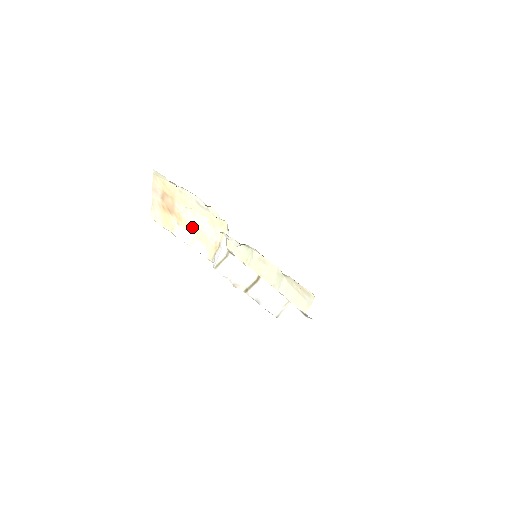
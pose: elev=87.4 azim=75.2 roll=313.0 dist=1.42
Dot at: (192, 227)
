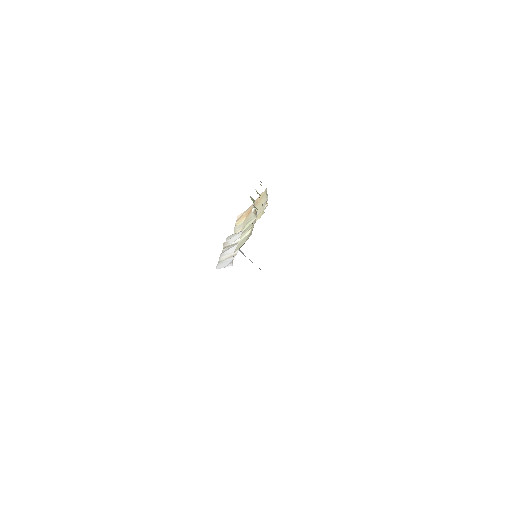
Dot at: occluded
